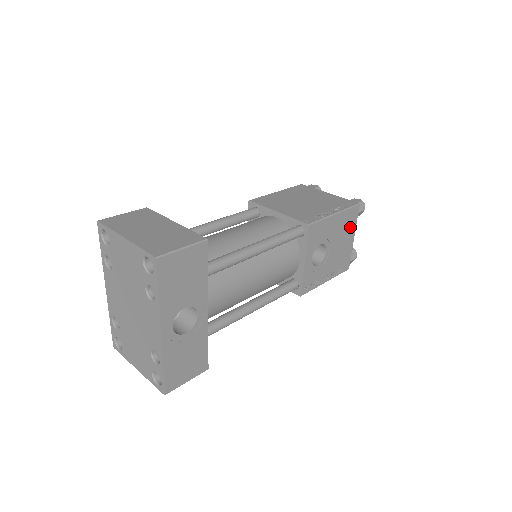
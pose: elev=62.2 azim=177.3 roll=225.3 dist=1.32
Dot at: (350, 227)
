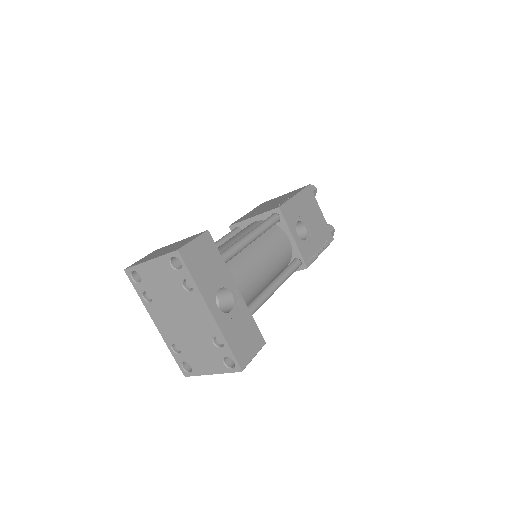
Dot at: (313, 204)
